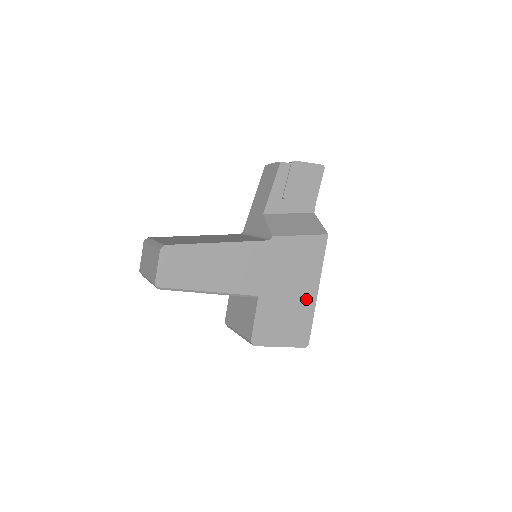
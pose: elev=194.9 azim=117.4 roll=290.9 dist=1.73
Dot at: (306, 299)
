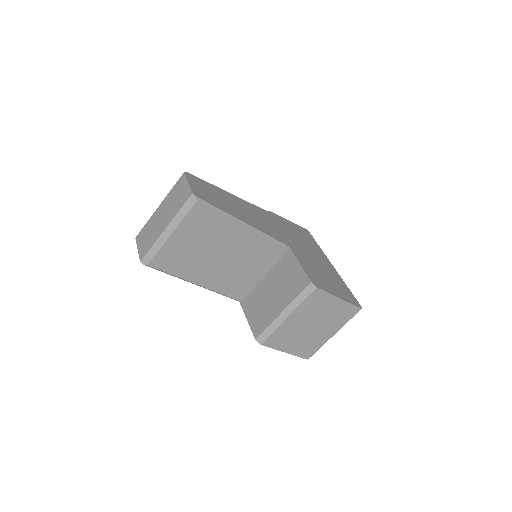
Dot at: (328, 267)
